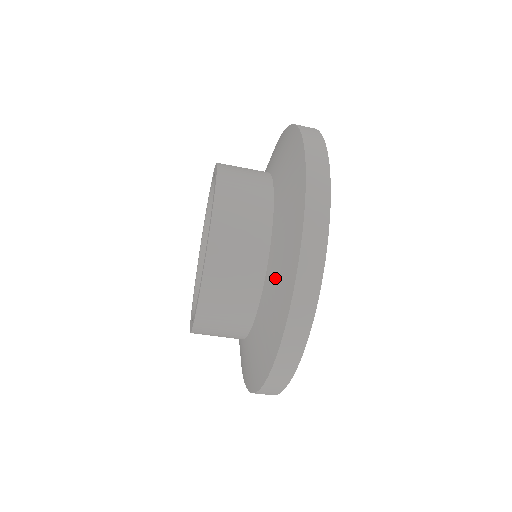
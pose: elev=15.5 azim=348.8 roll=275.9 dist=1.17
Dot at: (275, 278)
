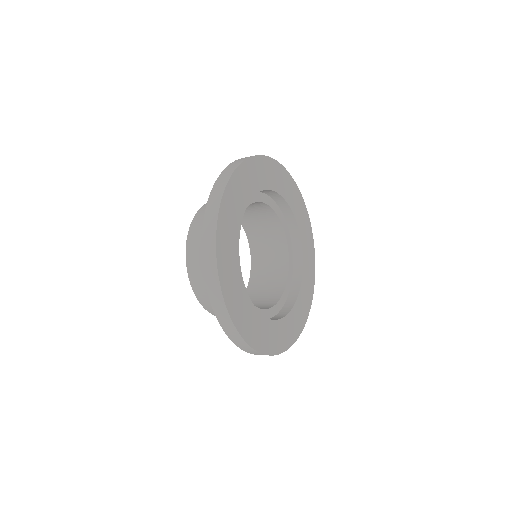
Dot at: occluded
